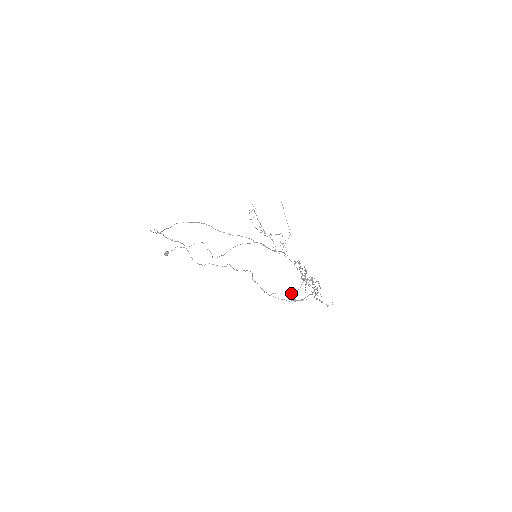
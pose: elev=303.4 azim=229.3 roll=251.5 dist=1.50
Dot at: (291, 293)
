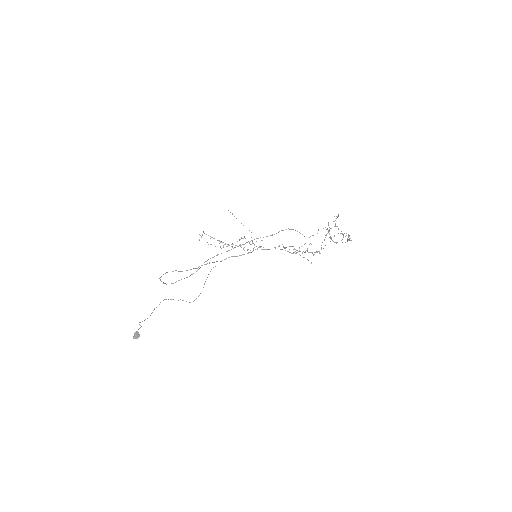
Dot at: occluded
